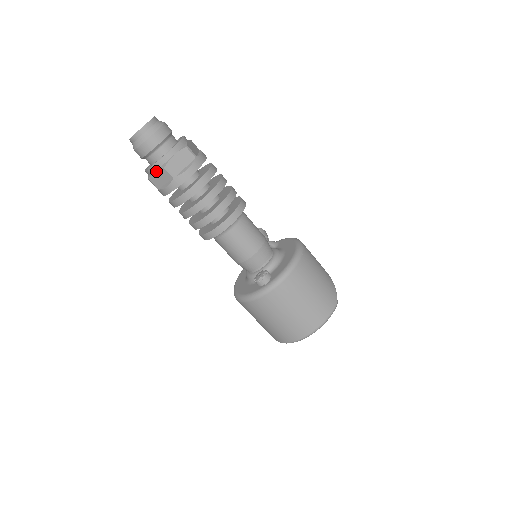
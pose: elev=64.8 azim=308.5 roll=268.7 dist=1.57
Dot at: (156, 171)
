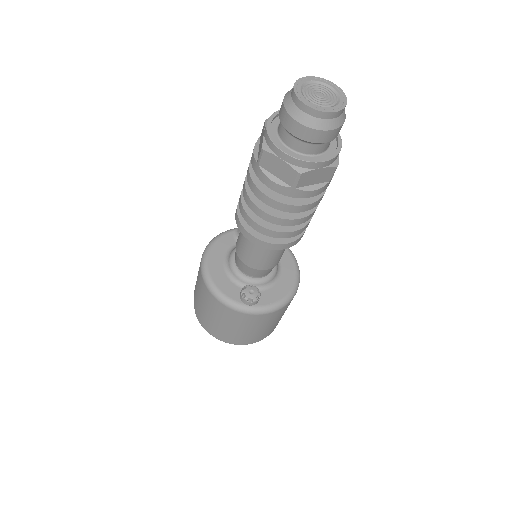
Dot at: (284, 161)
